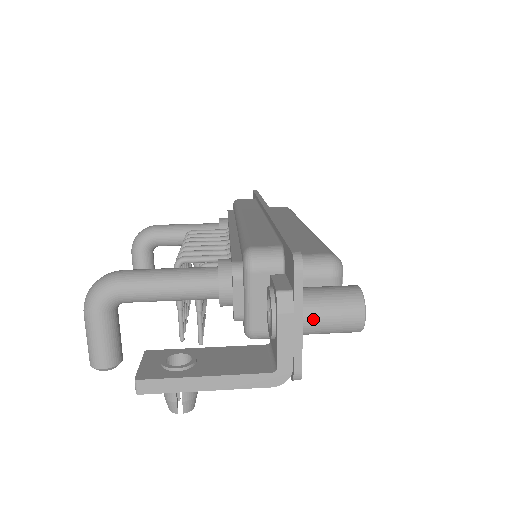
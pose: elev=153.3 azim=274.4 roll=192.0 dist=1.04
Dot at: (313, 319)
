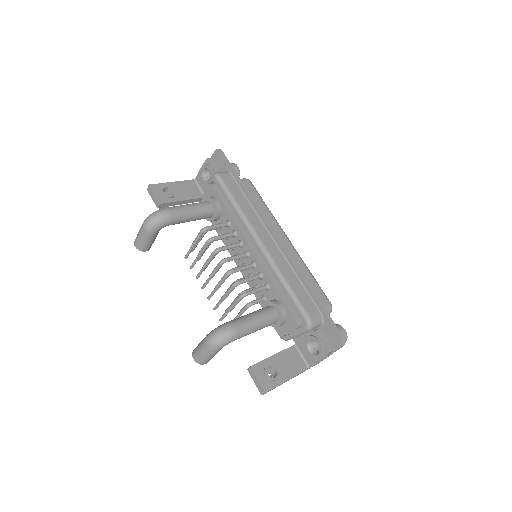
Dot at: occluded
